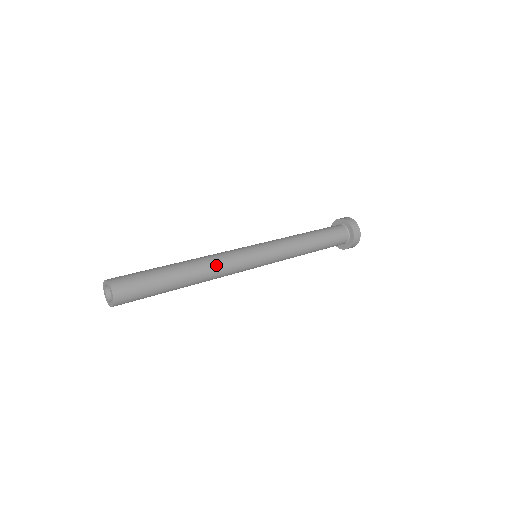
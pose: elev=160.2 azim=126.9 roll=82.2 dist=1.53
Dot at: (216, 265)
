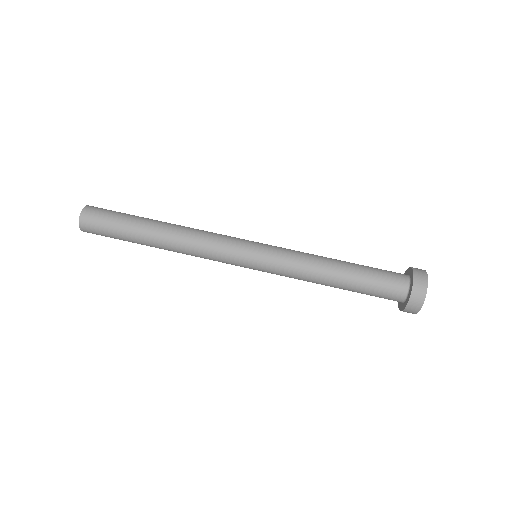
Dot at: (191, 255)
